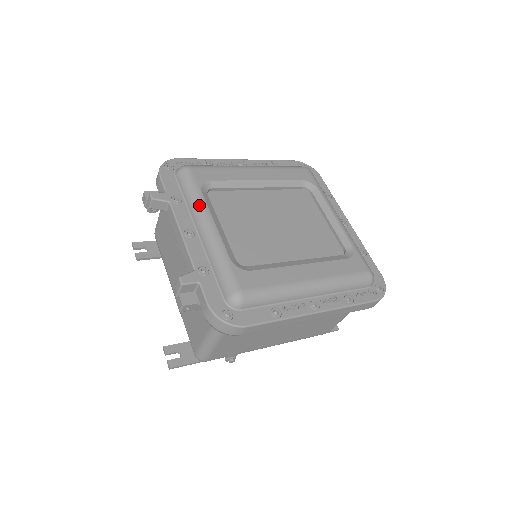
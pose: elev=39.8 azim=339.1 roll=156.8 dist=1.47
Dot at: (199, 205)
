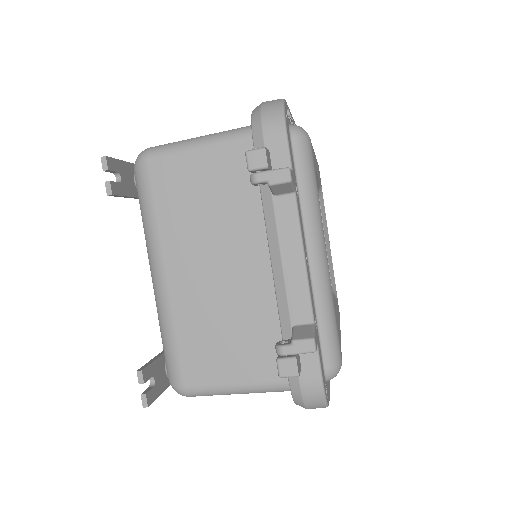
Dot at: (318, 214)
